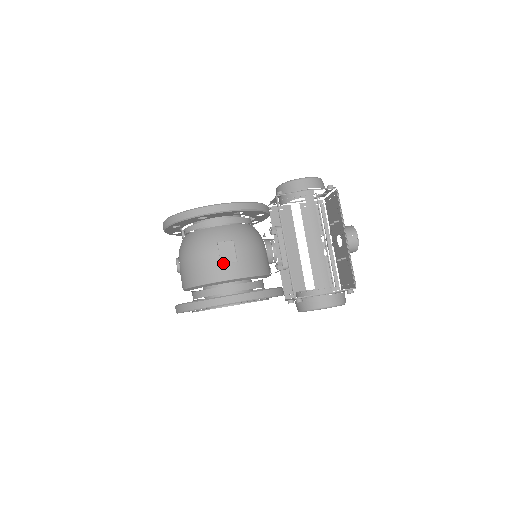
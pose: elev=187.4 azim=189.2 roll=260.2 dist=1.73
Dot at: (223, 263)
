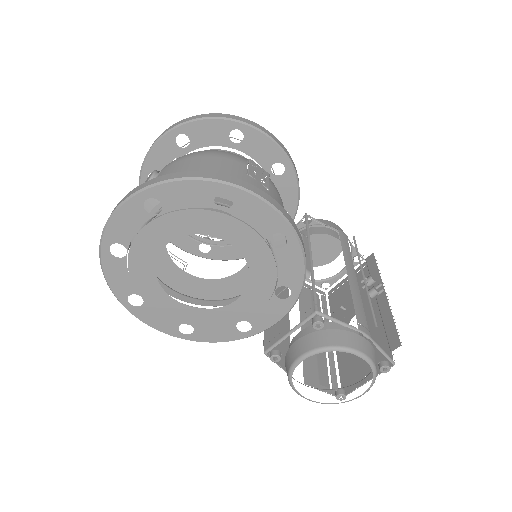
Dot at: (251, 175)
